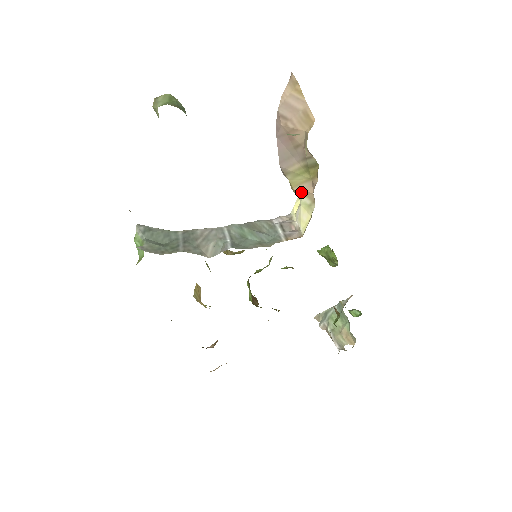
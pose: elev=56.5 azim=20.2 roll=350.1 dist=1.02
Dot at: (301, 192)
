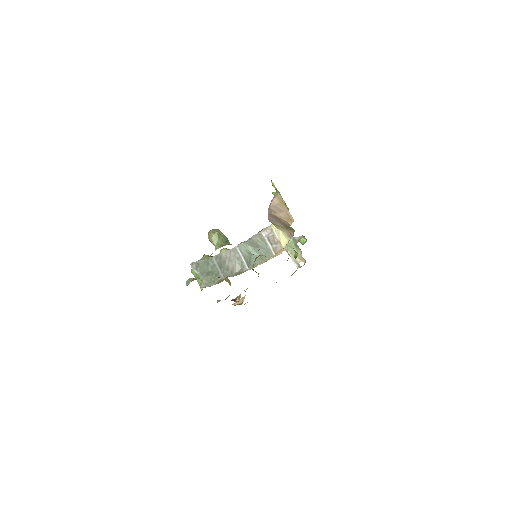
Dot at: occluded
